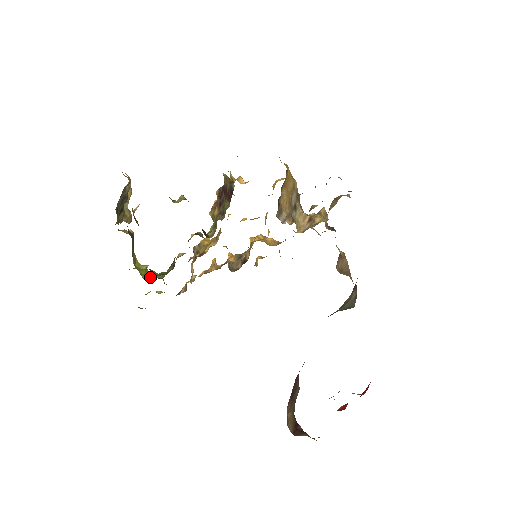
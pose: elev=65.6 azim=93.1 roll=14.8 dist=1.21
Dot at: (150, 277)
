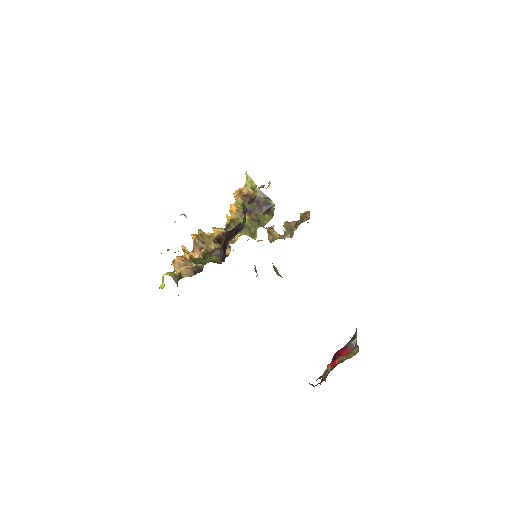
Dot at: (195, 262)
